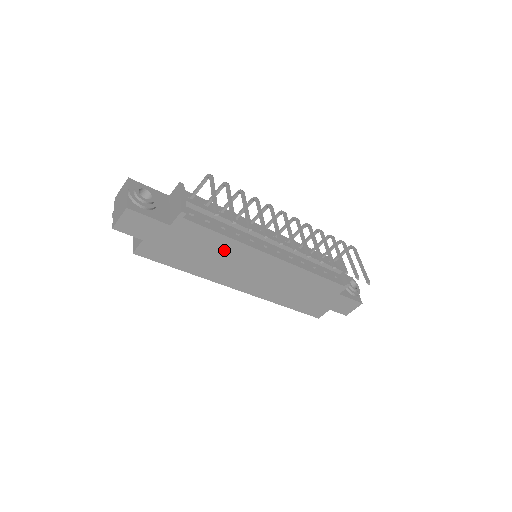
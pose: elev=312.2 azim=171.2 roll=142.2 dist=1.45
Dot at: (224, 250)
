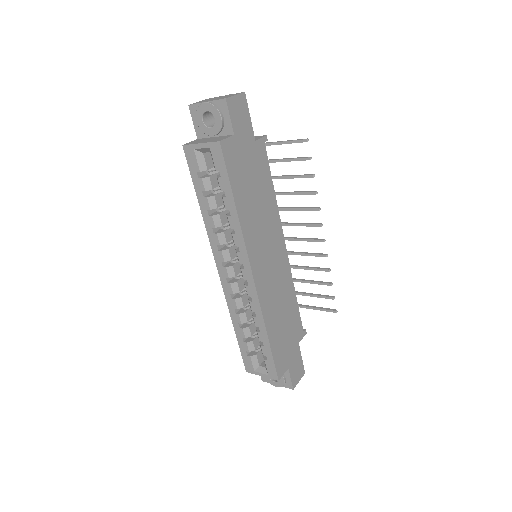
Dot at: (267, 206)
